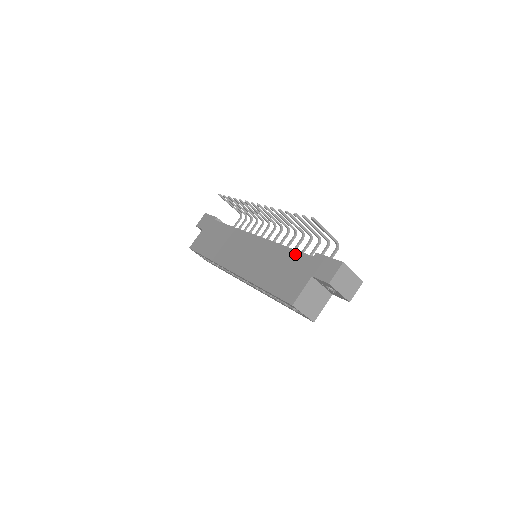
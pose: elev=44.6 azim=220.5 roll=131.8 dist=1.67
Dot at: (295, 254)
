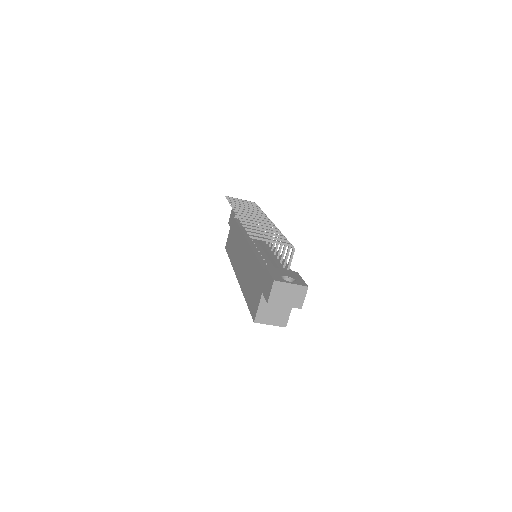
Dot at: (258, 266)
